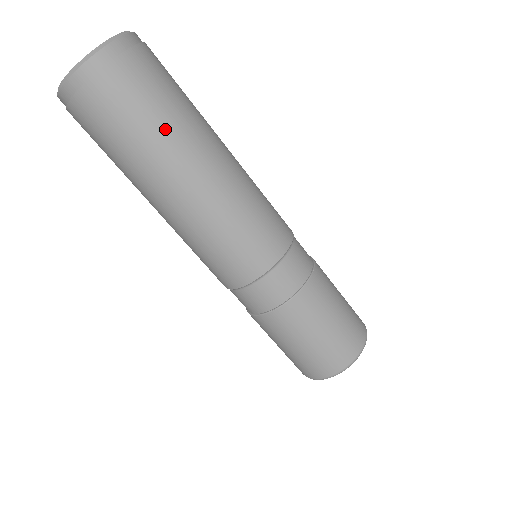
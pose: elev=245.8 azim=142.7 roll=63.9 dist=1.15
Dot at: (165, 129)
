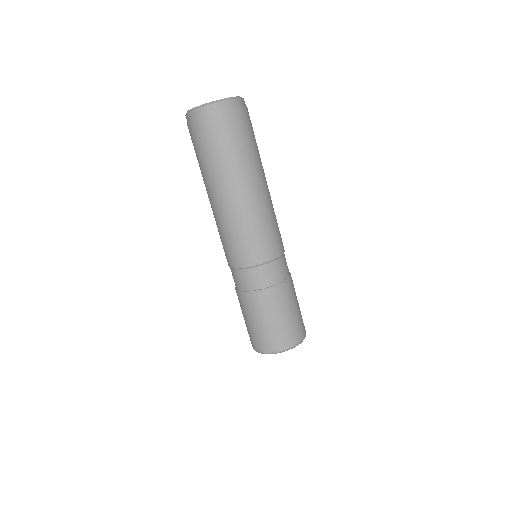
Dot at: (258, 151)
